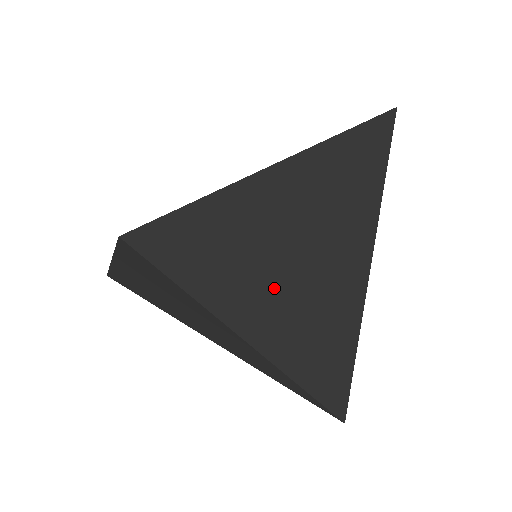
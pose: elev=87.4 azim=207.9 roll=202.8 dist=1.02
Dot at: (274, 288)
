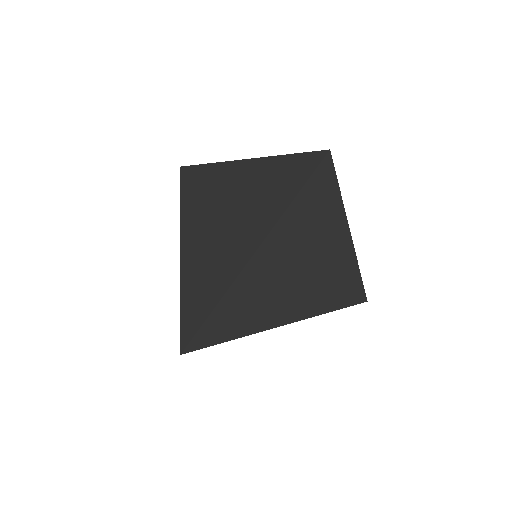
Dot at: (293, 250)
